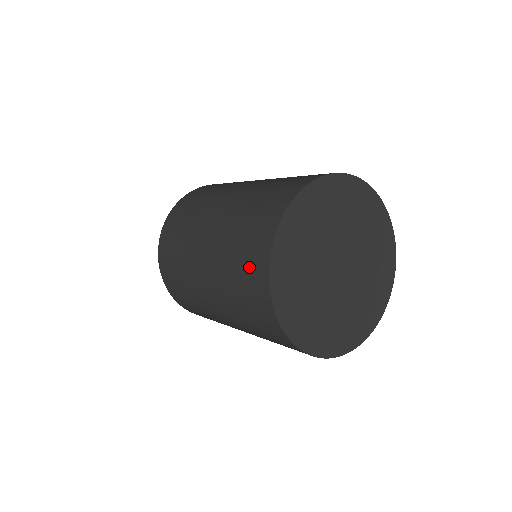
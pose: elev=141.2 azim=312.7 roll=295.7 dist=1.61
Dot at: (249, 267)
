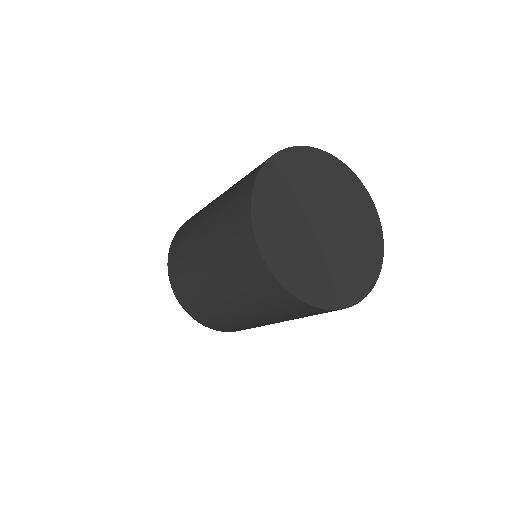
Dot at: (253, 275)
